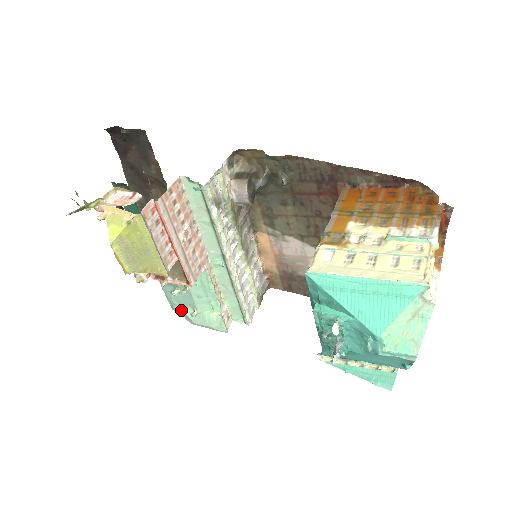
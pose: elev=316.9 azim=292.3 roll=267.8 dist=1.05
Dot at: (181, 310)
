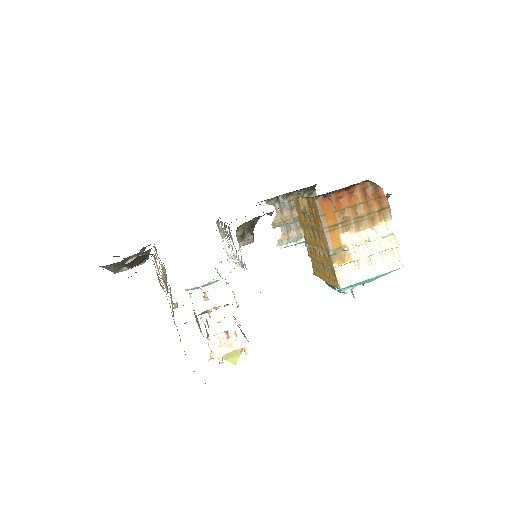
Dot at: occluded
